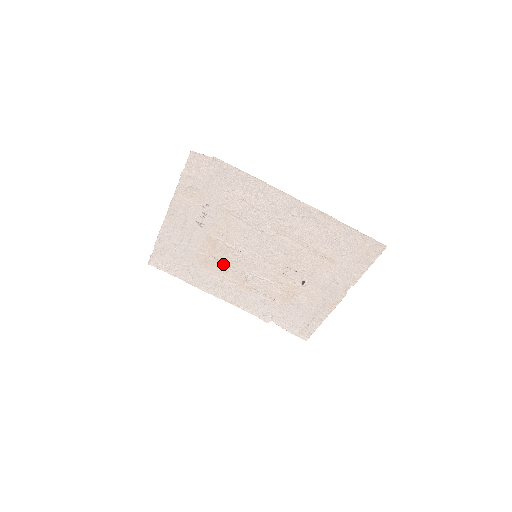
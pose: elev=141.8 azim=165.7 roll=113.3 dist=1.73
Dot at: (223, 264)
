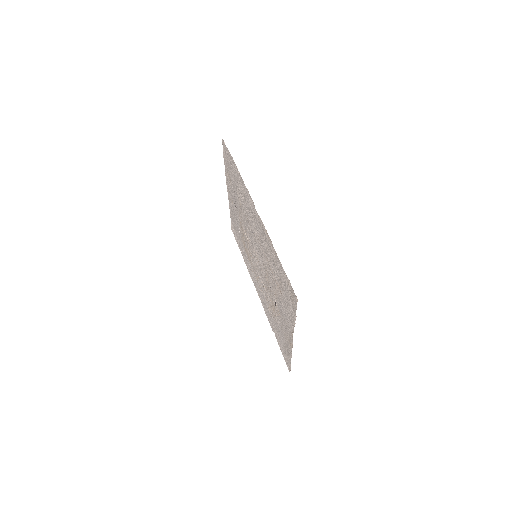
Dot at: occluded
